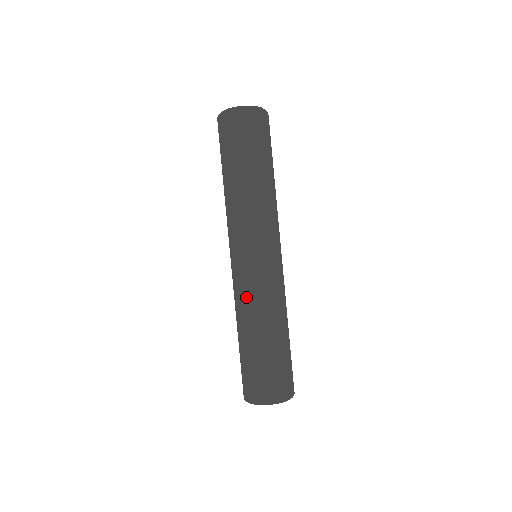
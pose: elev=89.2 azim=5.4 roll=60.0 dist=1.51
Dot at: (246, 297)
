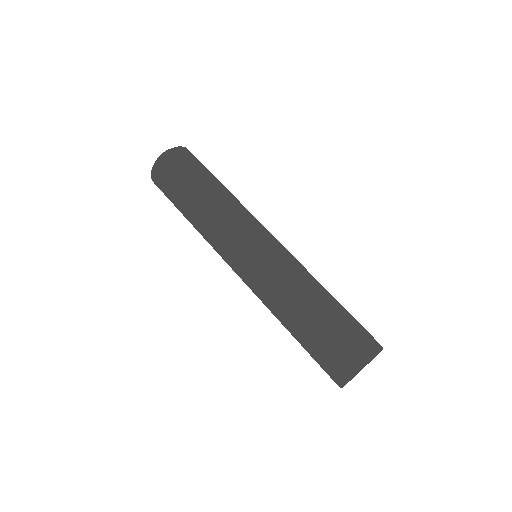
Dot at: (292, 267)
